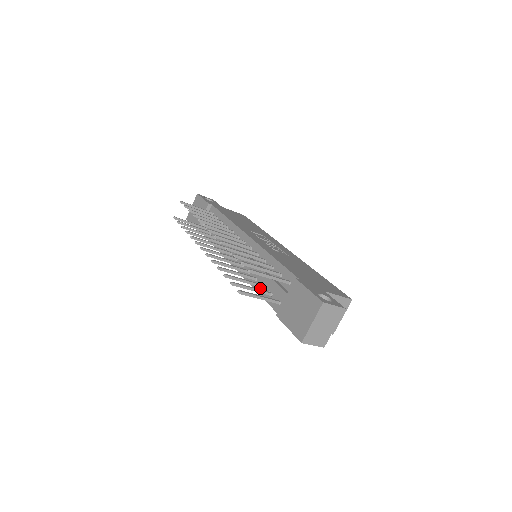
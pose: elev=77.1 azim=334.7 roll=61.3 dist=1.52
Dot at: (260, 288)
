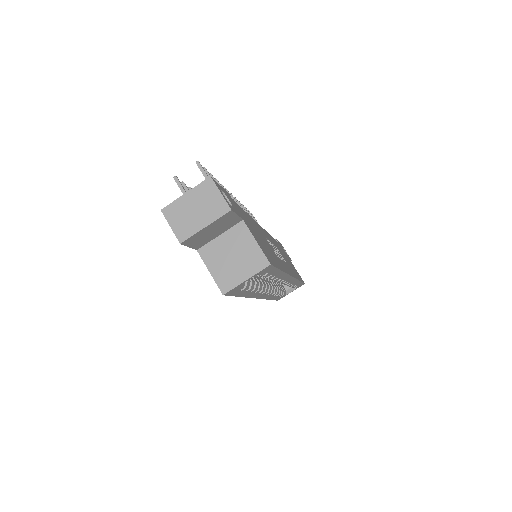
Dot at: occluded
